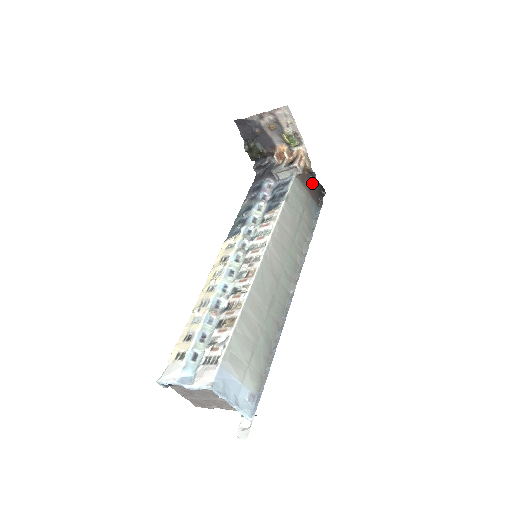
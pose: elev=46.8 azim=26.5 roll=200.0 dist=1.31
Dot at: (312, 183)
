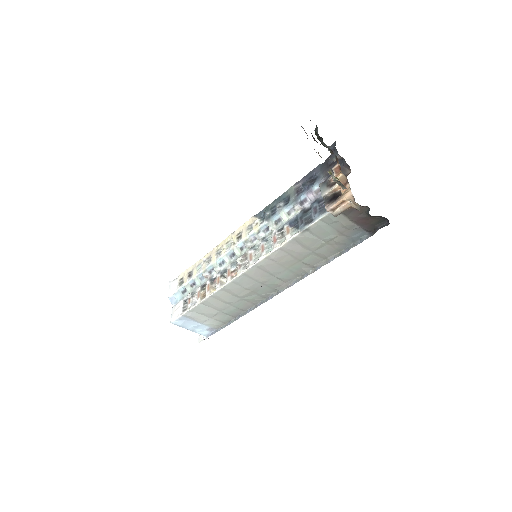
Dot at: occluded
